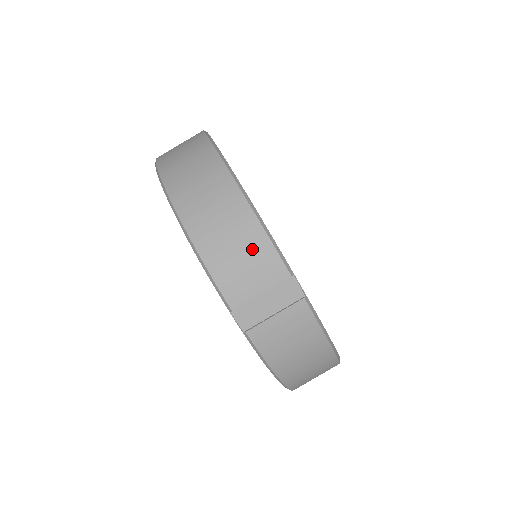
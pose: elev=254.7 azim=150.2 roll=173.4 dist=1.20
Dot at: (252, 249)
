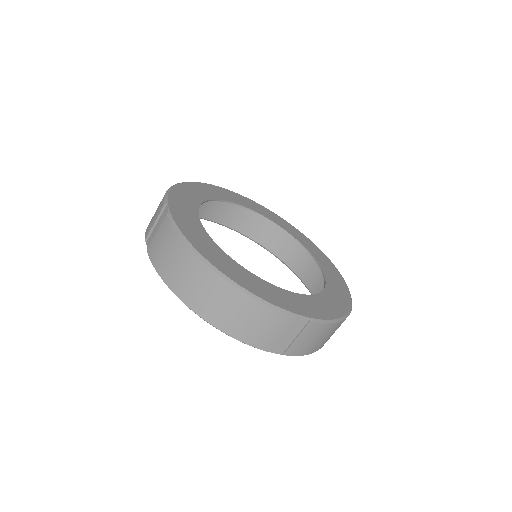
Dot at: (260, 317)
